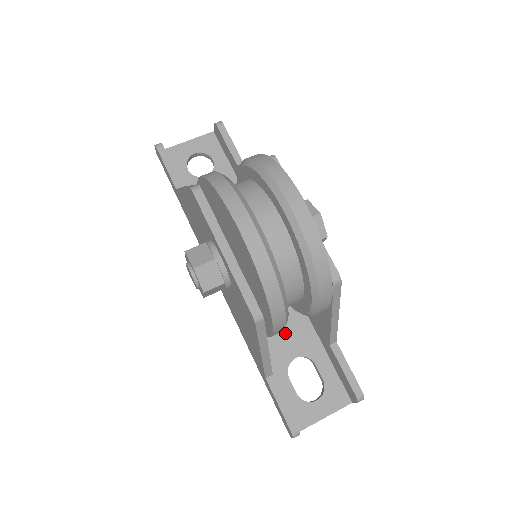
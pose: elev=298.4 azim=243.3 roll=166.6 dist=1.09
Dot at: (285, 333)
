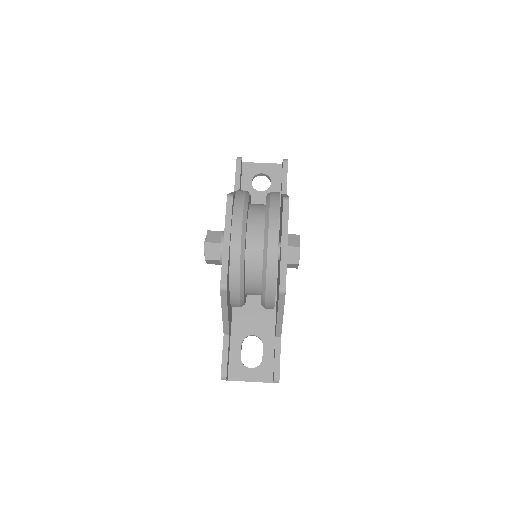
Dot at: (255, 316)
